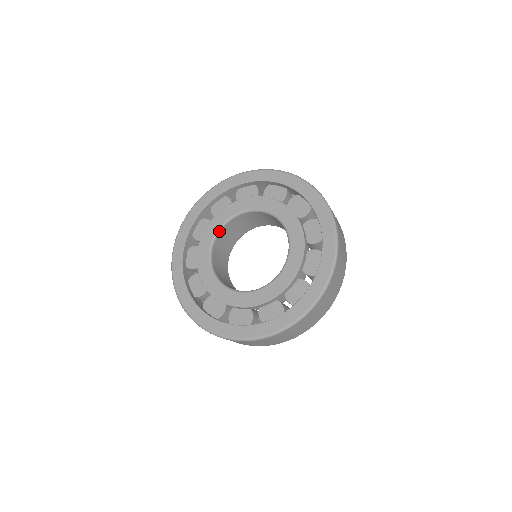
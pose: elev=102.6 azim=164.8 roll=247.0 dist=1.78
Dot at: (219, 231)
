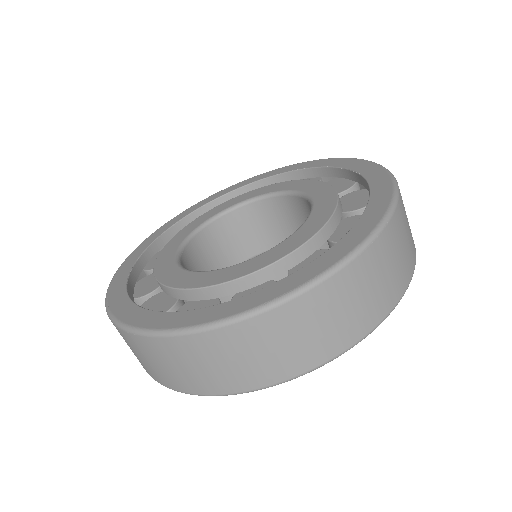
Dot at: (234, 208)
